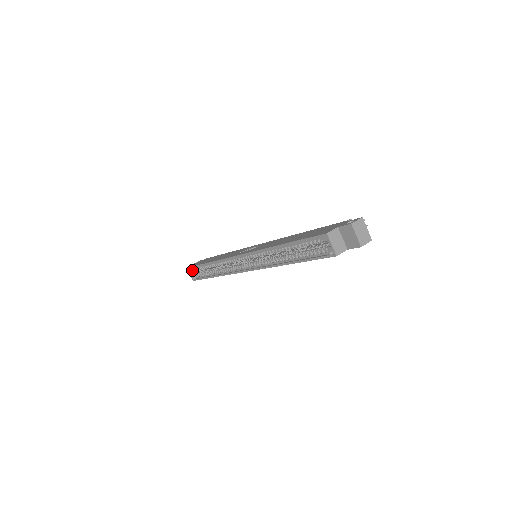
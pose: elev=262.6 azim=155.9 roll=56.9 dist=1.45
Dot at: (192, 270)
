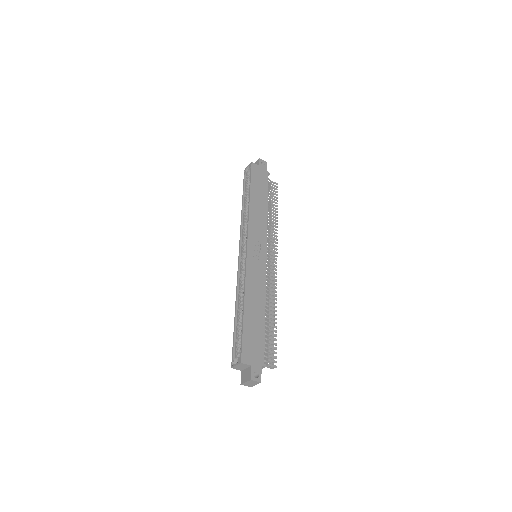
Dot at: occluded
